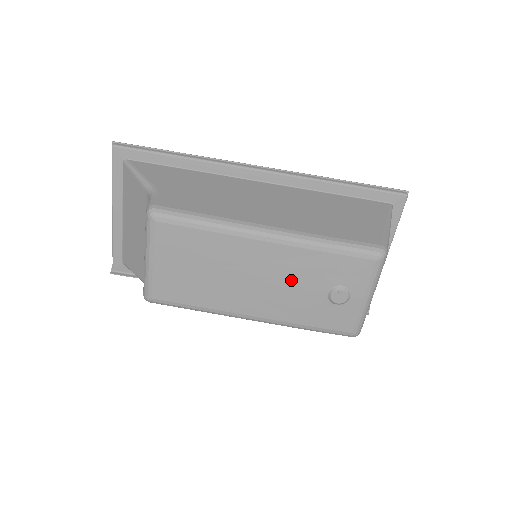
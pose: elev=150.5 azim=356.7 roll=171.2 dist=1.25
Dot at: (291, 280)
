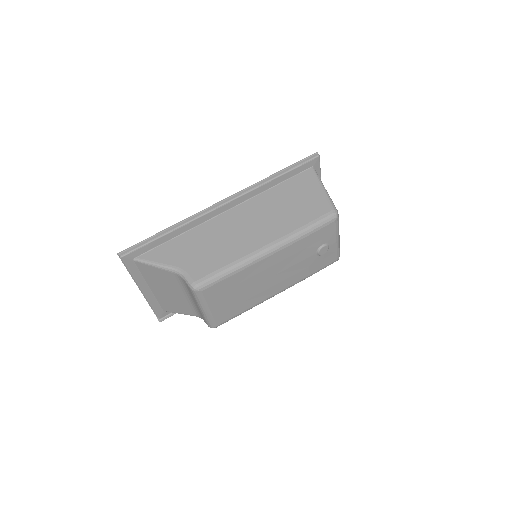
Dot at: (293, 262)
